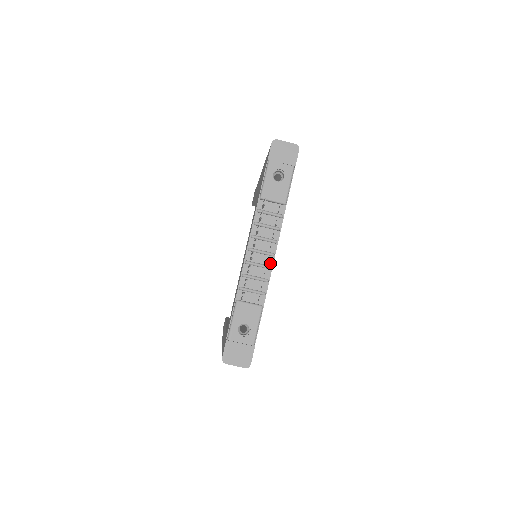
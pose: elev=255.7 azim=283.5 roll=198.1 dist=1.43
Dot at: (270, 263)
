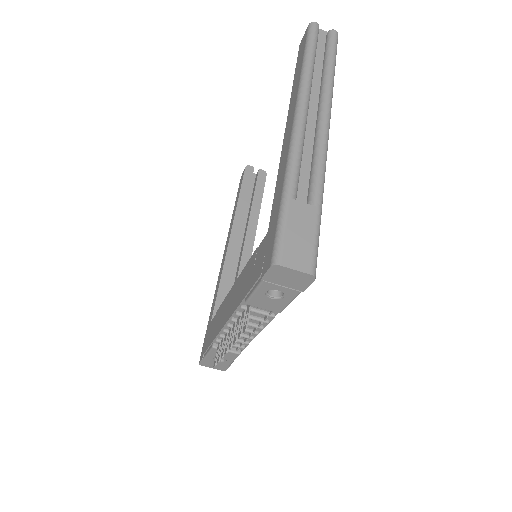
Dot at: (253, 335)
